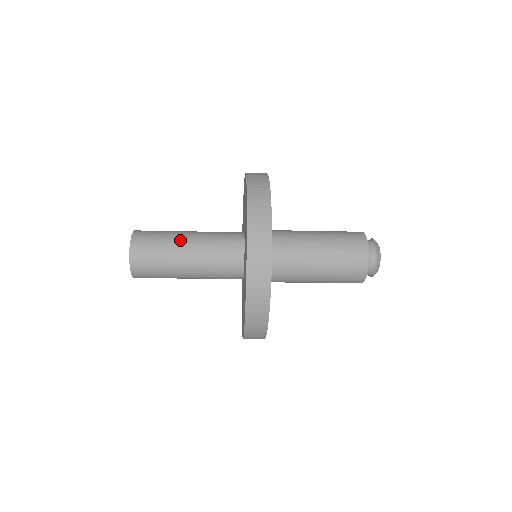
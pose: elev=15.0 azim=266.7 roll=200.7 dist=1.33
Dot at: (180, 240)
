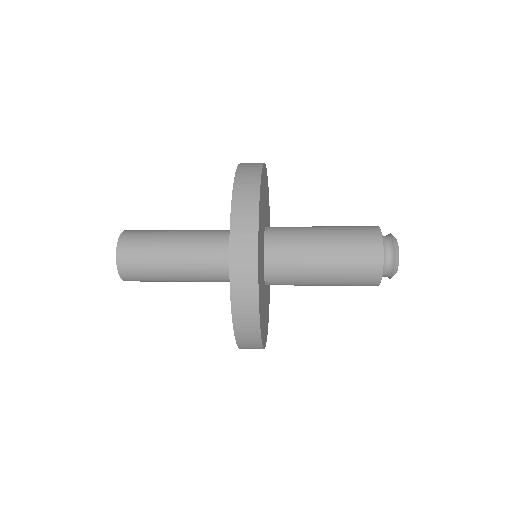
Dot at: (170, 272)
